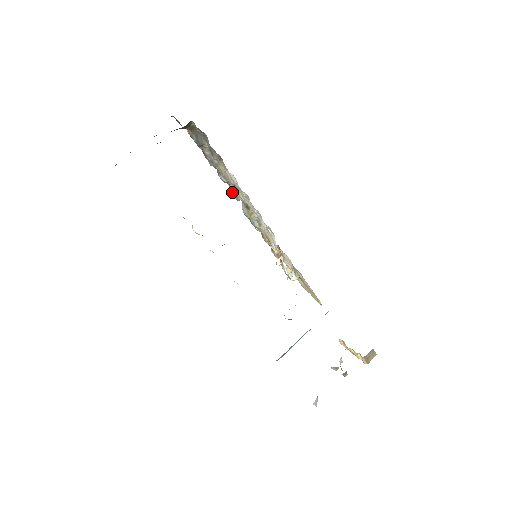
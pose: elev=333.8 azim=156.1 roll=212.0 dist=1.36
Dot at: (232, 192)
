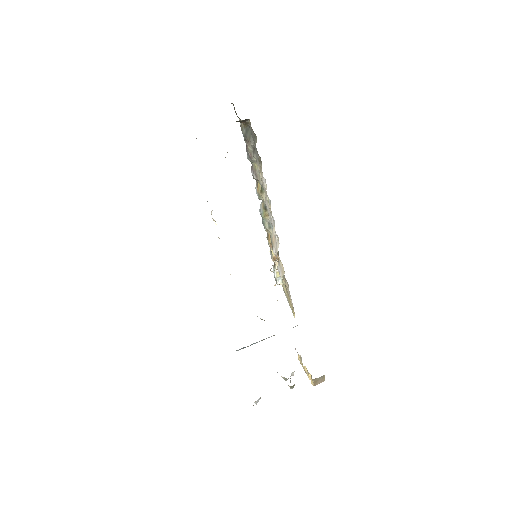
Dot at: (257, 190)
